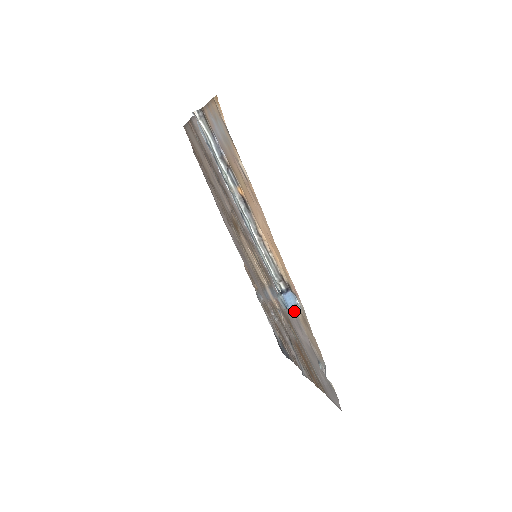
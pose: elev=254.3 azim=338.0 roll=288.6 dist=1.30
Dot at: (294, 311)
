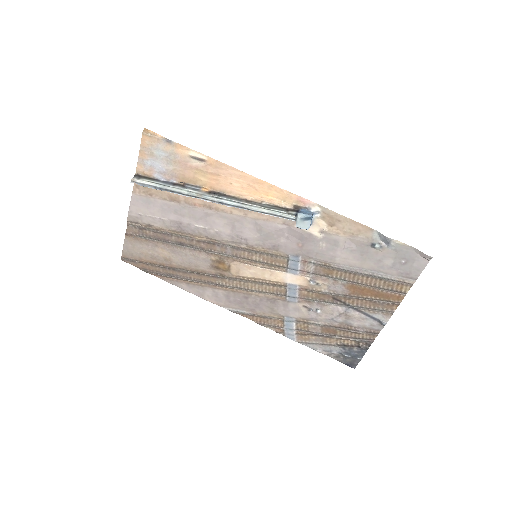
Dot at: (319, 235)
